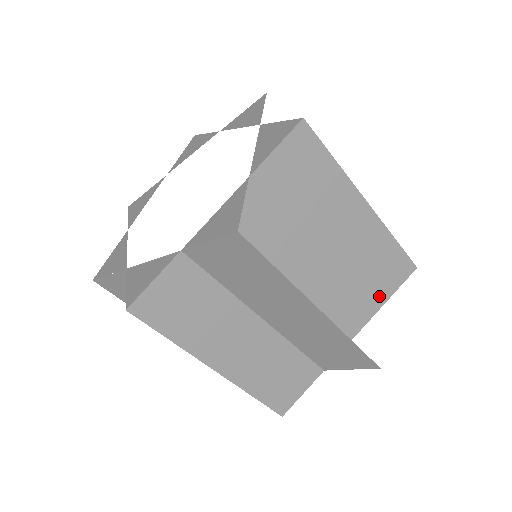
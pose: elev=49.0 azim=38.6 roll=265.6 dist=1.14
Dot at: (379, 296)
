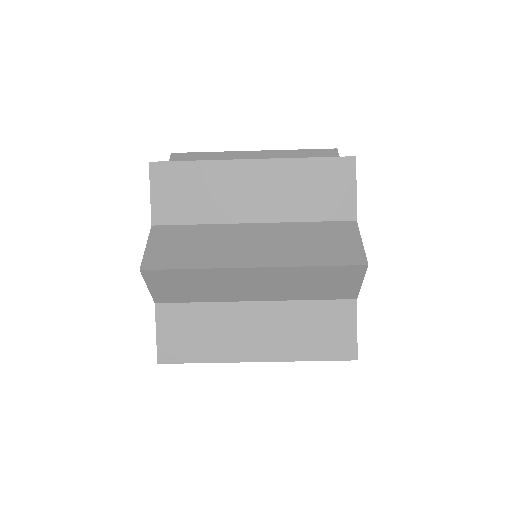
Dot at: occluded
